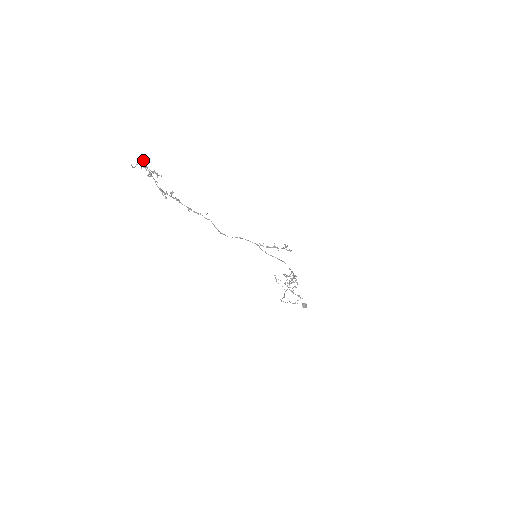
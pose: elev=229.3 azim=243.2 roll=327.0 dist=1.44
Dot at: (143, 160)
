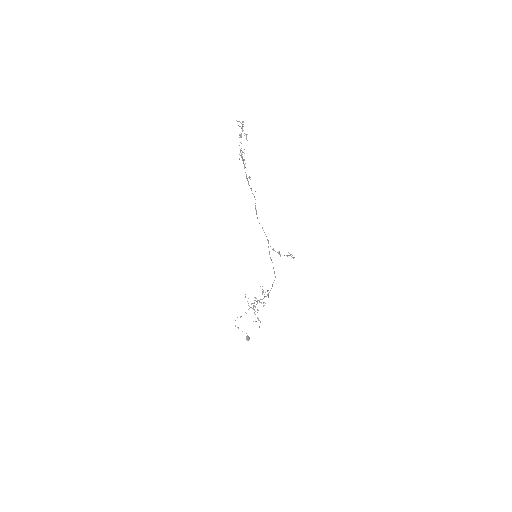
Dot at: occluded
